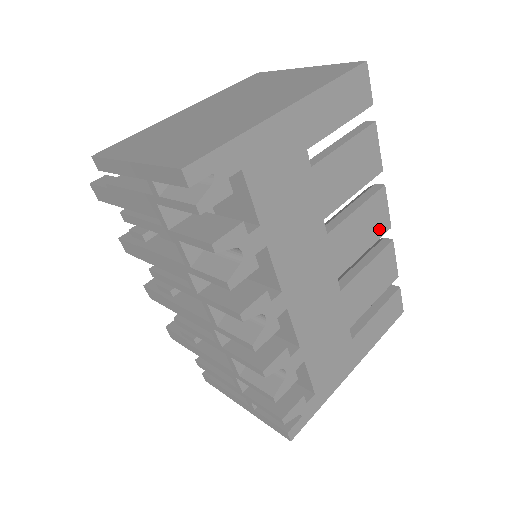
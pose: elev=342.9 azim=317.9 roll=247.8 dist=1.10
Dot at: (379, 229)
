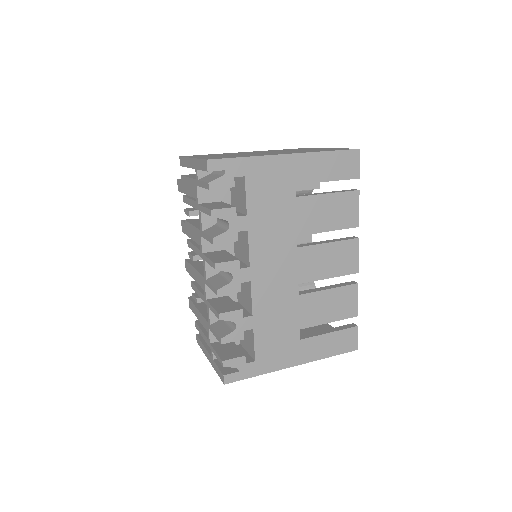
Dot at: (346, 268)
